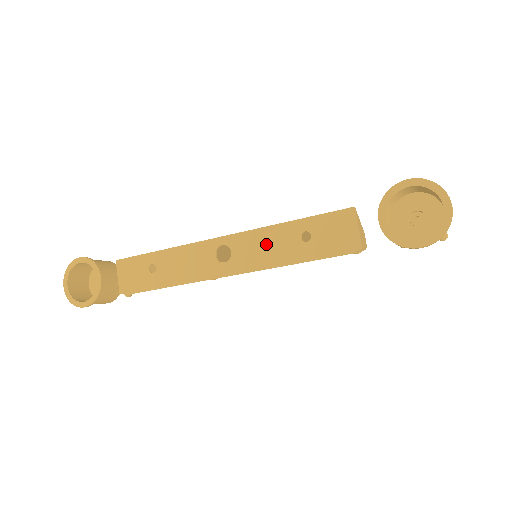
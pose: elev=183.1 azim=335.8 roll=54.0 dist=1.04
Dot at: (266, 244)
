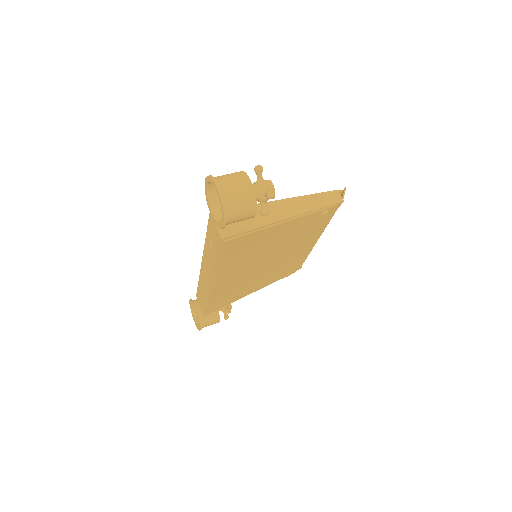
Dot at: (208, 257)
